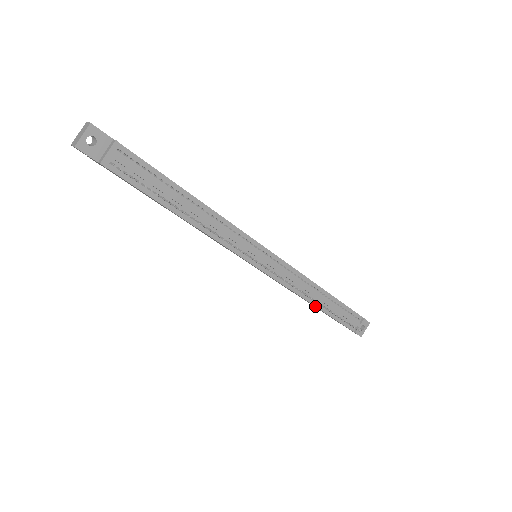
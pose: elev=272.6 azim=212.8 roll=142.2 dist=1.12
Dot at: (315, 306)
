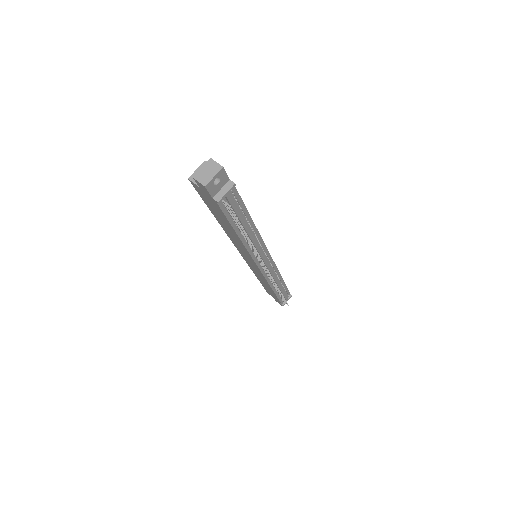
Dot at: (273, 290)
